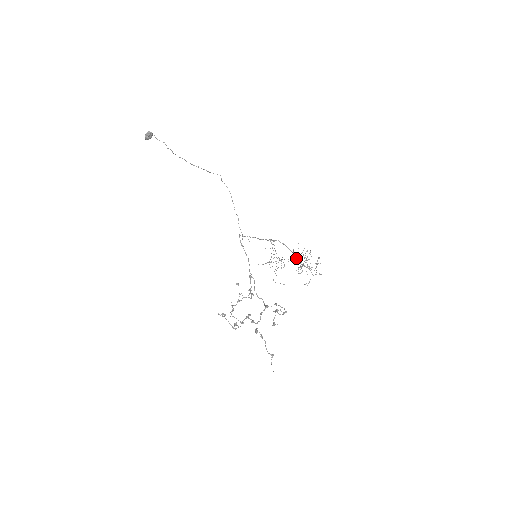
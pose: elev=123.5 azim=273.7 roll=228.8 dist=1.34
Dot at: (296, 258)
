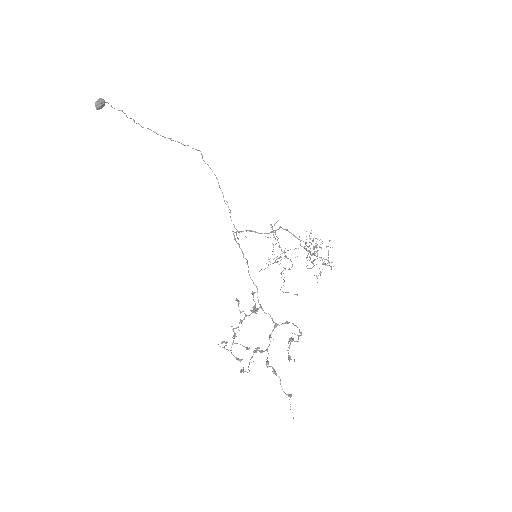
Dot at: (304, 247)
